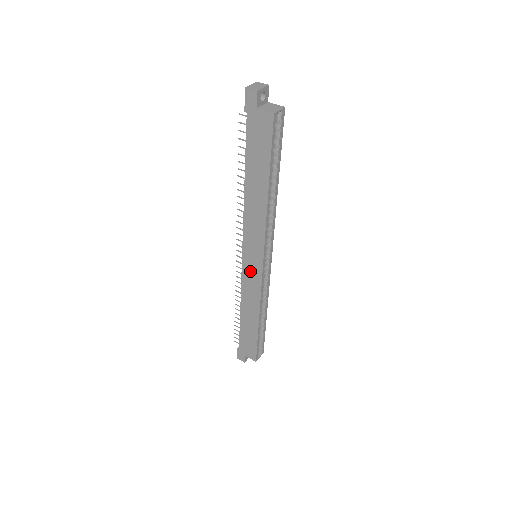
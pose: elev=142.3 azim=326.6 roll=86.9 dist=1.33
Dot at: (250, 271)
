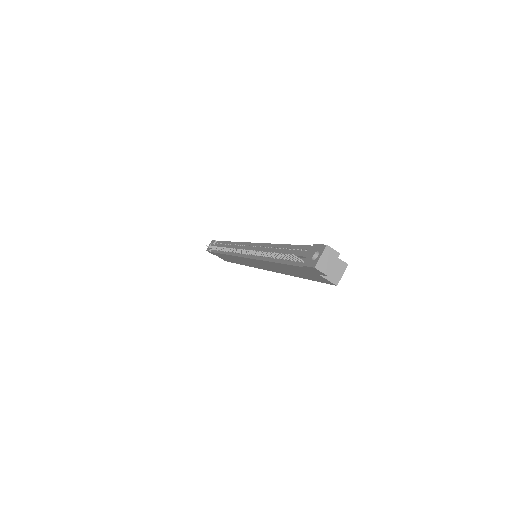
Dot at: (247, 262)
